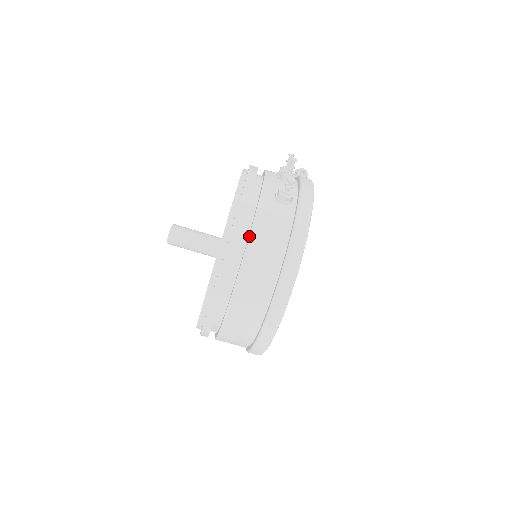
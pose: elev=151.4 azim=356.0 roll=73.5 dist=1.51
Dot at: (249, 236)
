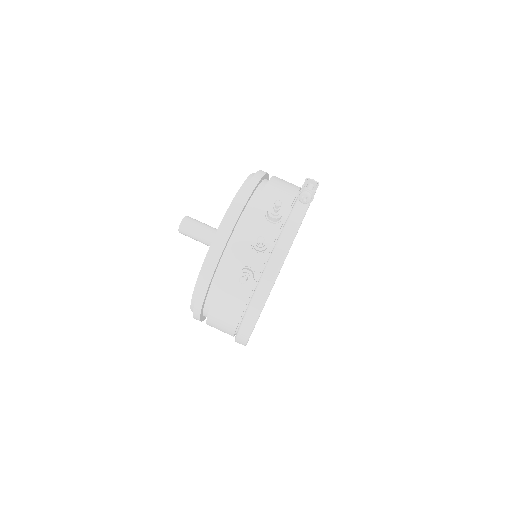
Dot at: (210, 305)
